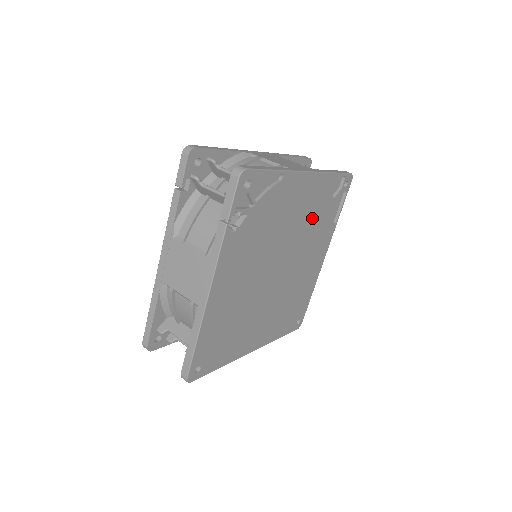
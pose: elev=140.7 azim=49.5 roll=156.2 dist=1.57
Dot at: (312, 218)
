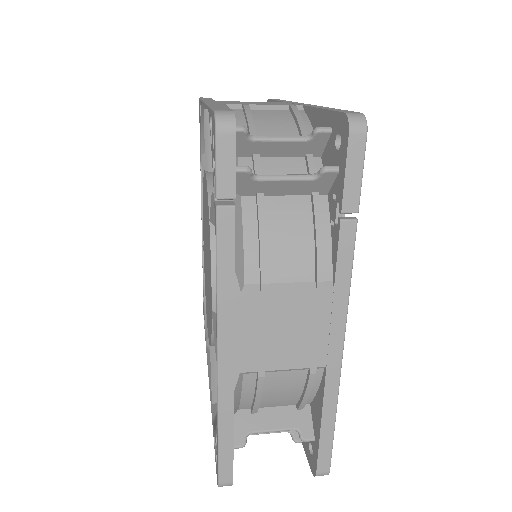
Dot at: occluded
